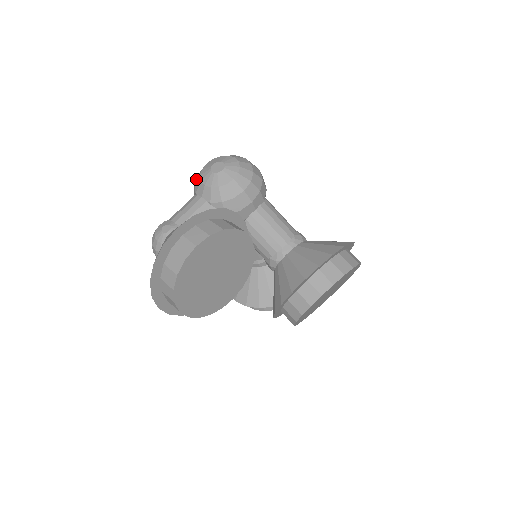
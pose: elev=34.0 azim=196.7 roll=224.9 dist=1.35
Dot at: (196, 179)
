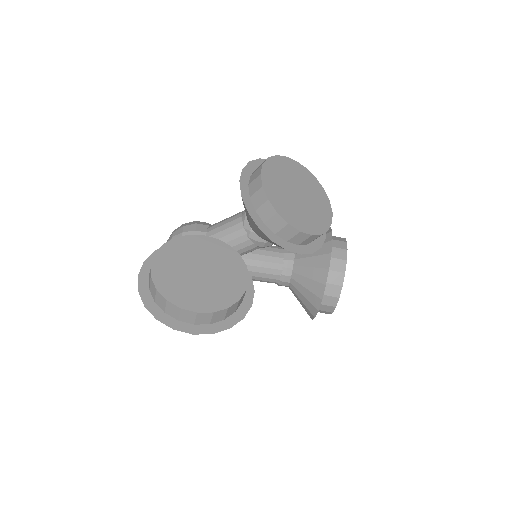
Dot at: occluded
